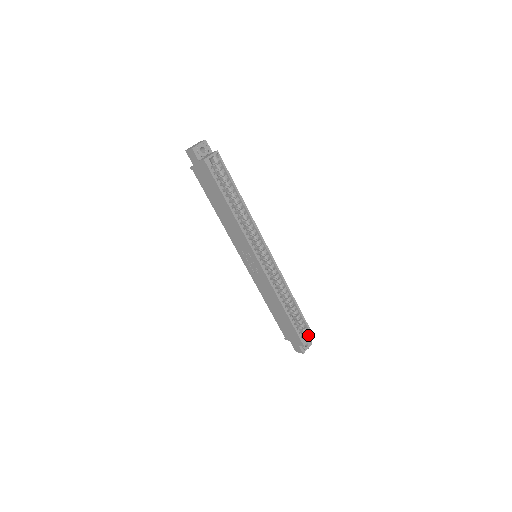
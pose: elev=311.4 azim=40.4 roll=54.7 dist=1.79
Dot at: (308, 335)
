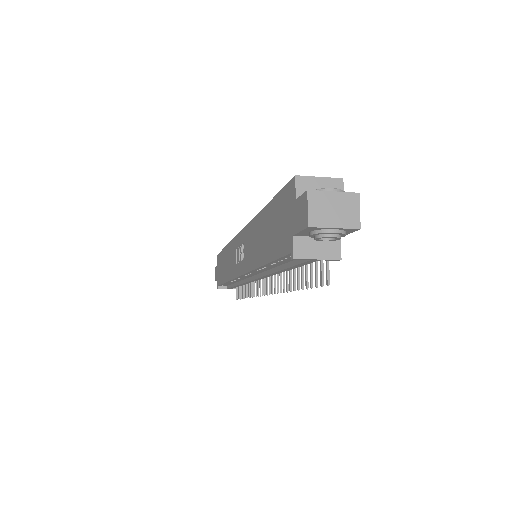
Dot at: occluded
